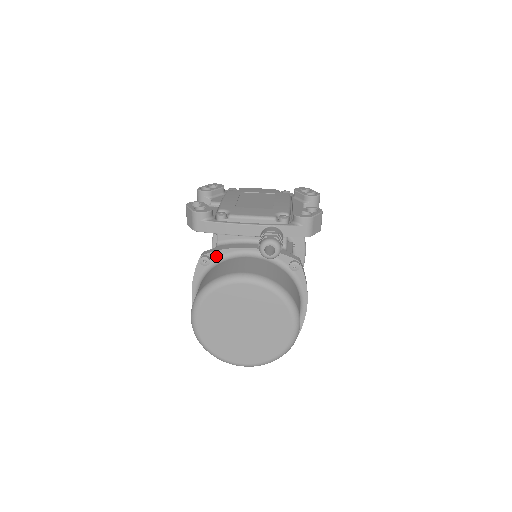
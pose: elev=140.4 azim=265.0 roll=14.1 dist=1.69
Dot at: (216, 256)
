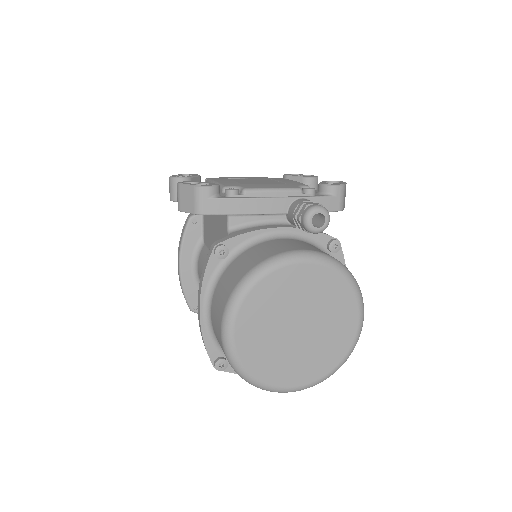
Dot at: (235, 244)
